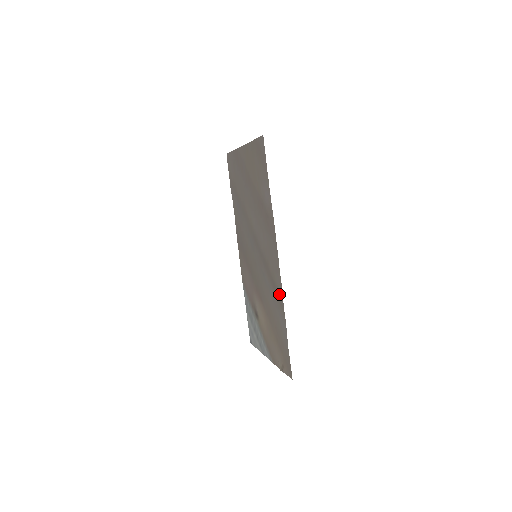
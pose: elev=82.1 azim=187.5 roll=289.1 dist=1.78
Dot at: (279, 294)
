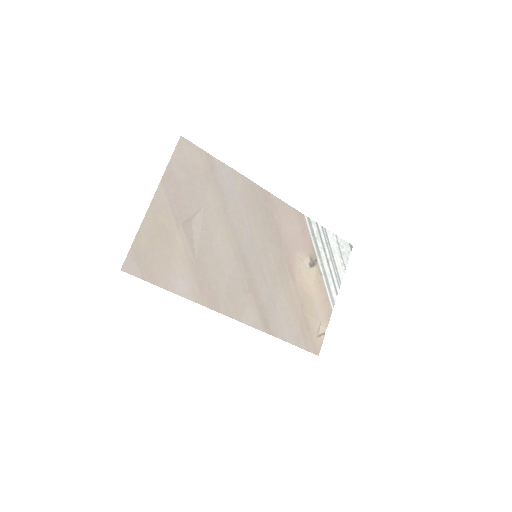
Dot at: (262, 322)
